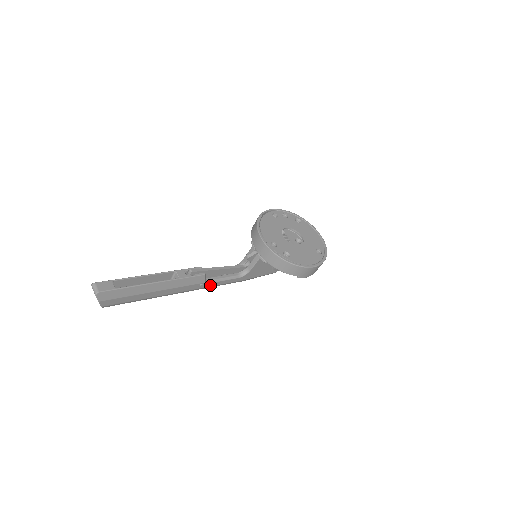
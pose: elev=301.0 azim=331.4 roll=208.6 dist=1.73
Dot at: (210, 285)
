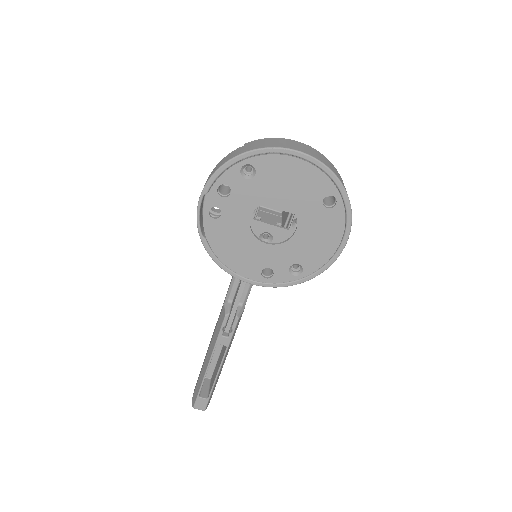
Dot at: occluded
